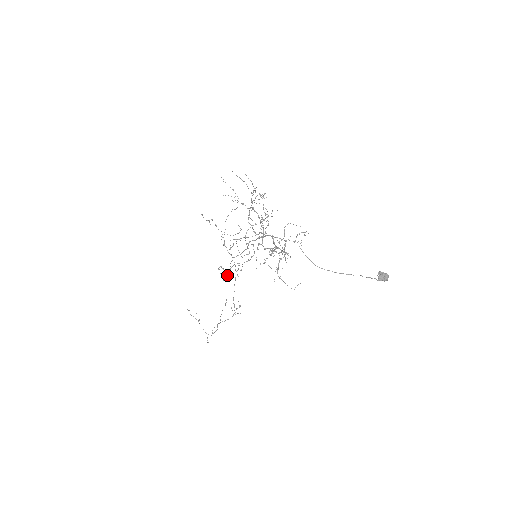
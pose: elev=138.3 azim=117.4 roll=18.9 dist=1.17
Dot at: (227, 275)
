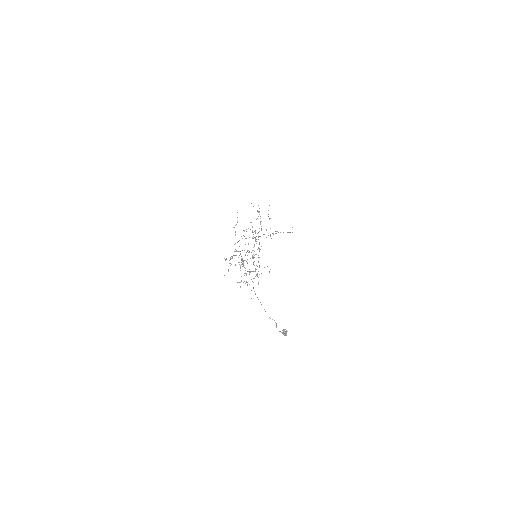
Dot at: (258, 237)
